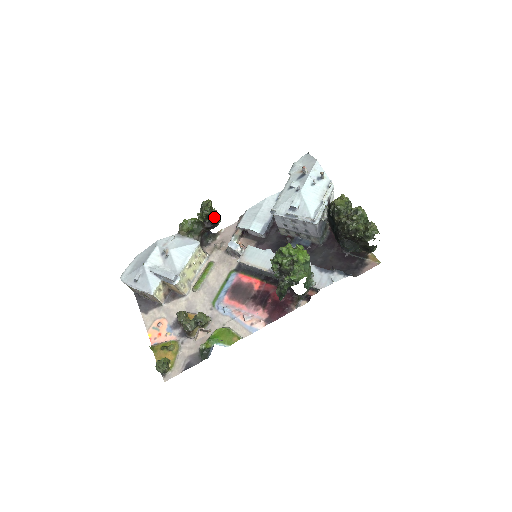
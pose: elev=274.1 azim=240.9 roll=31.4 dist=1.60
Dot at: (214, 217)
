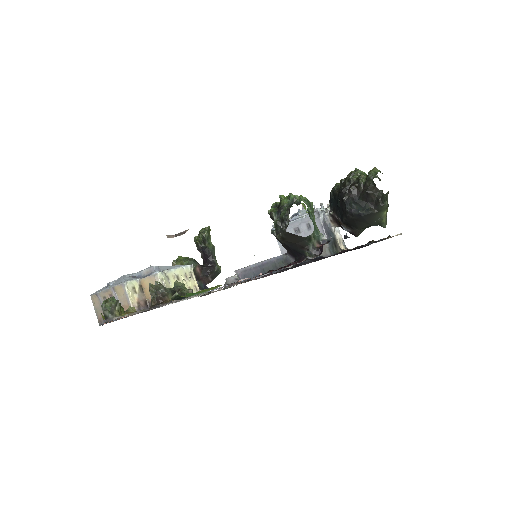
Dot at: (212, 249)
